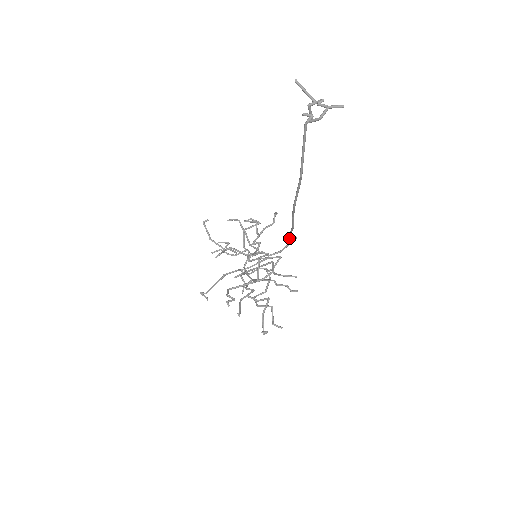
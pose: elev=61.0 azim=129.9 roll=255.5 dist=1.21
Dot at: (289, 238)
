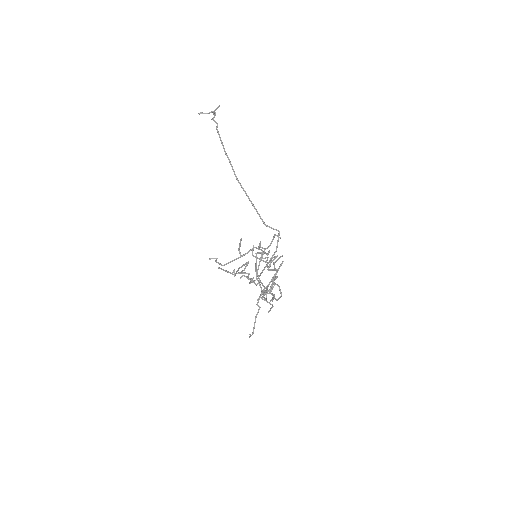
Dot at: (266, 225)
